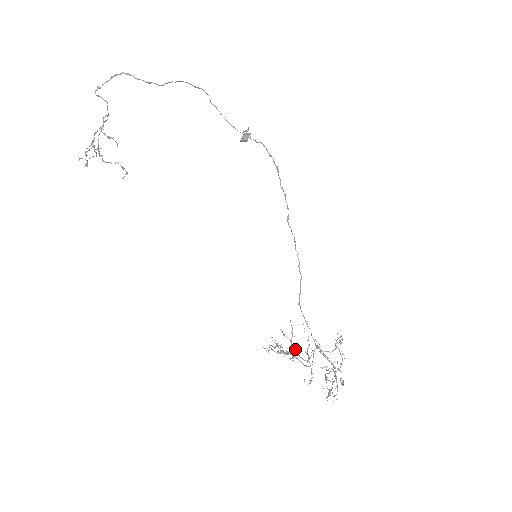
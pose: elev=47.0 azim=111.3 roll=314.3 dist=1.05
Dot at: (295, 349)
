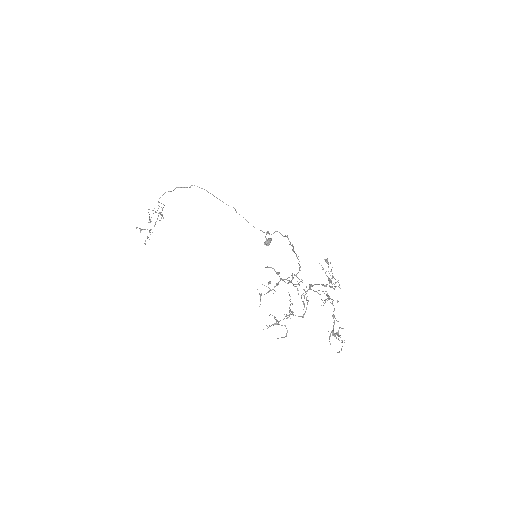
Dot at: (278, 274)
